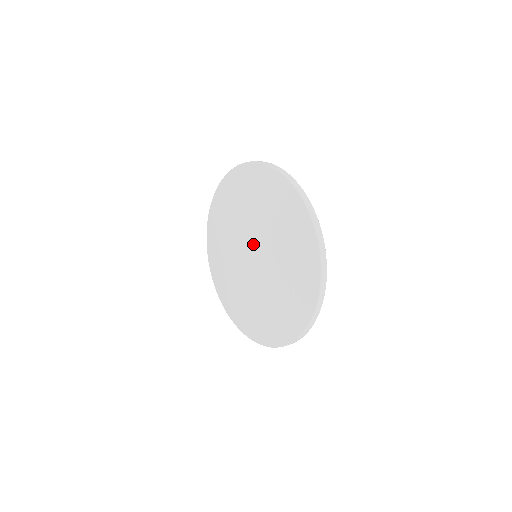
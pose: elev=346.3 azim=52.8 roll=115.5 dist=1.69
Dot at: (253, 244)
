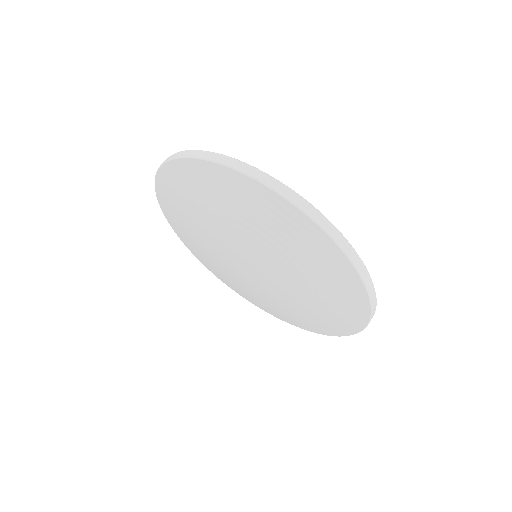
Dot at: (248, 255)
